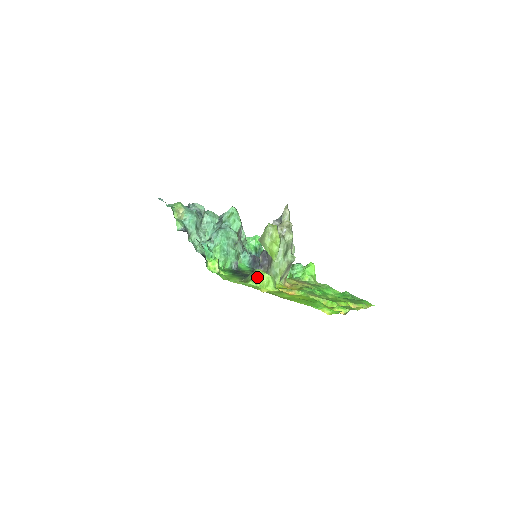
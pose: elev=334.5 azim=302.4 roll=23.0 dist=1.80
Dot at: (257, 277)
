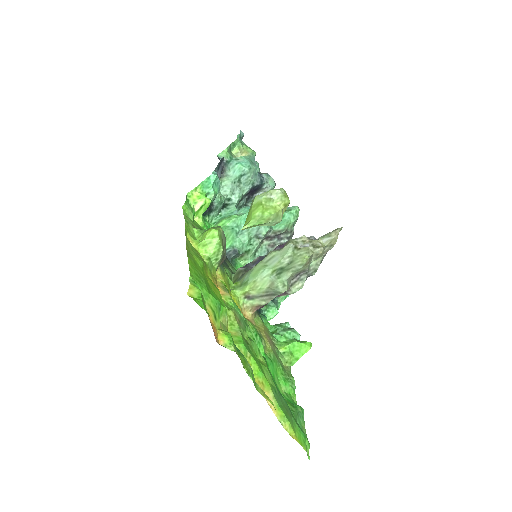
Dot at: (208, 229)
